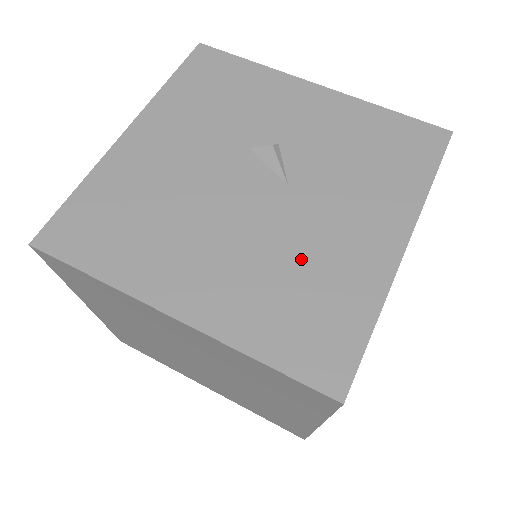
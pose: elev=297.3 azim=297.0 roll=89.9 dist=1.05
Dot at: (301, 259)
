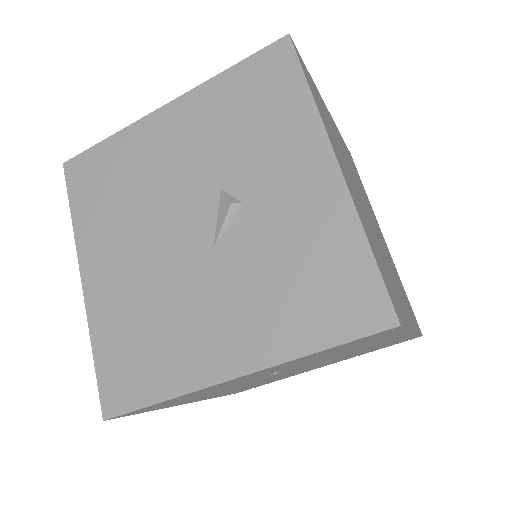
Dot at: (166, 314)
